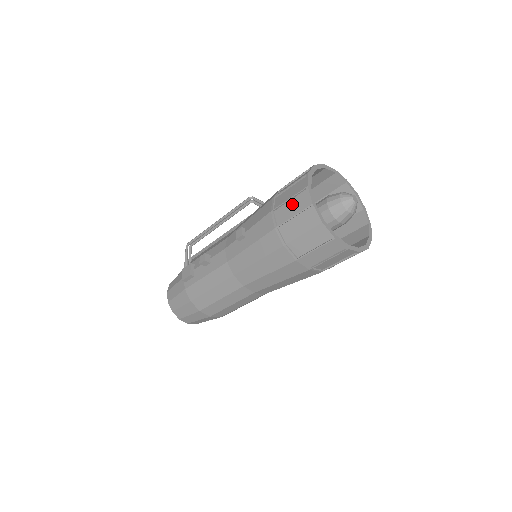
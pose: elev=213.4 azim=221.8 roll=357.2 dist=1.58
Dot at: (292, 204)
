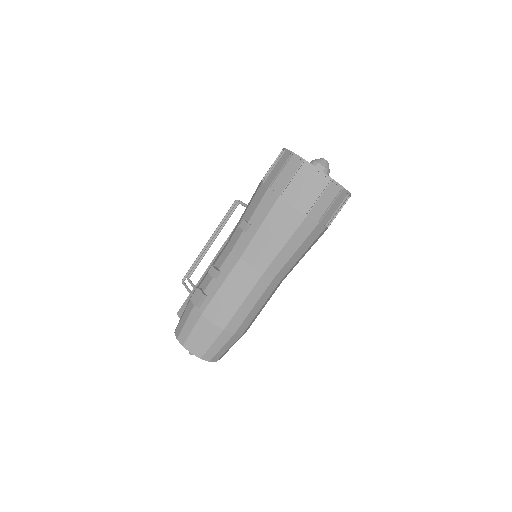
Dot at: (285, 172)
